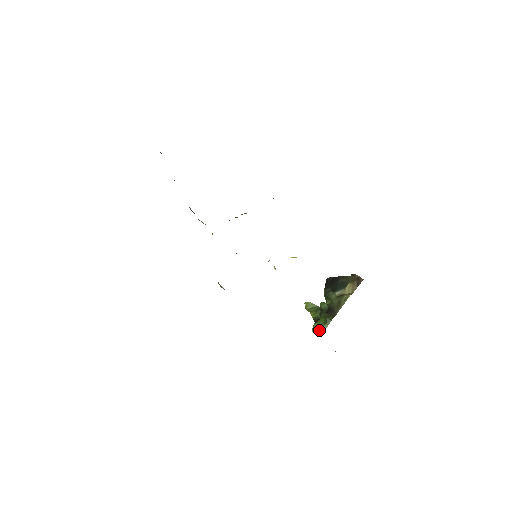
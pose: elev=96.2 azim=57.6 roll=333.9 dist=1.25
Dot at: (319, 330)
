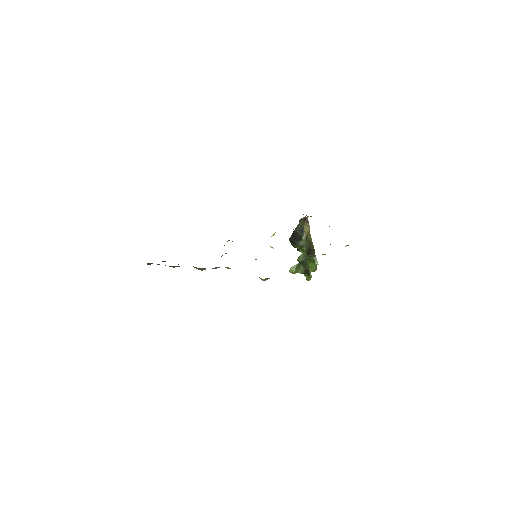
Dot at: (315, 270)
